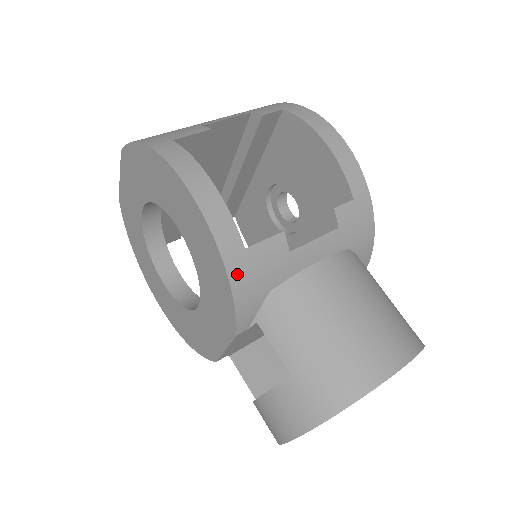
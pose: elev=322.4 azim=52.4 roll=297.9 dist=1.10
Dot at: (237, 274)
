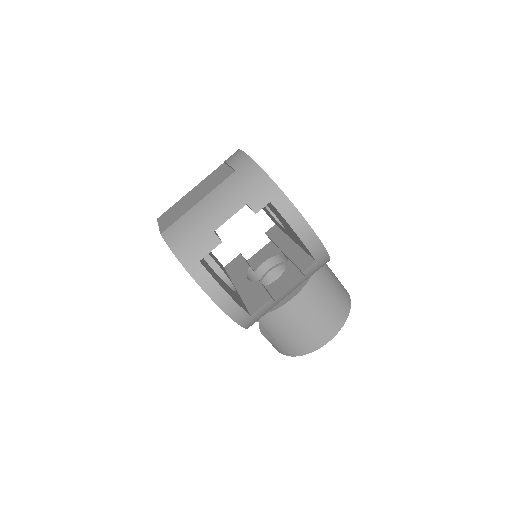
Dot at: (247, 324)
